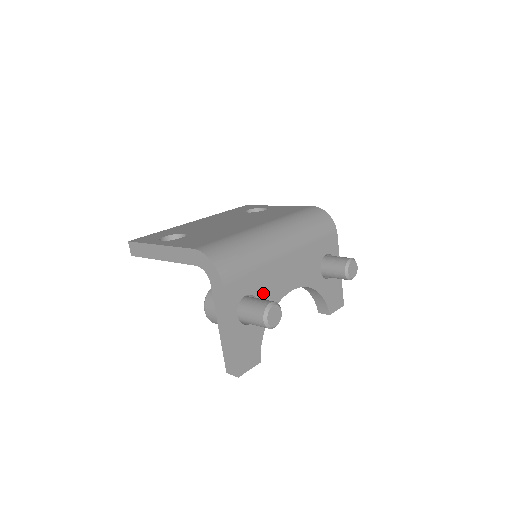
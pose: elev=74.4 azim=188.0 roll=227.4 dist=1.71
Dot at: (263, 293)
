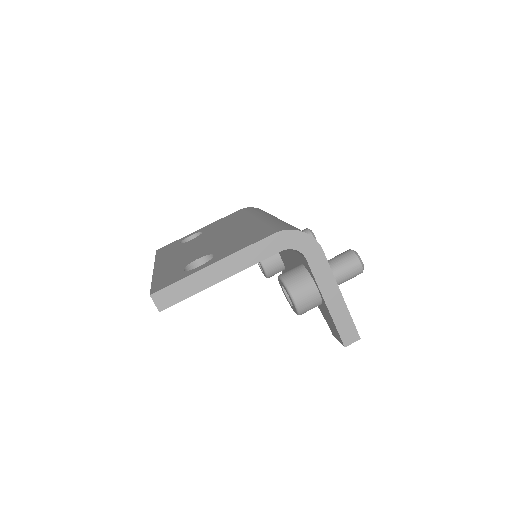
Dot at: occluded
